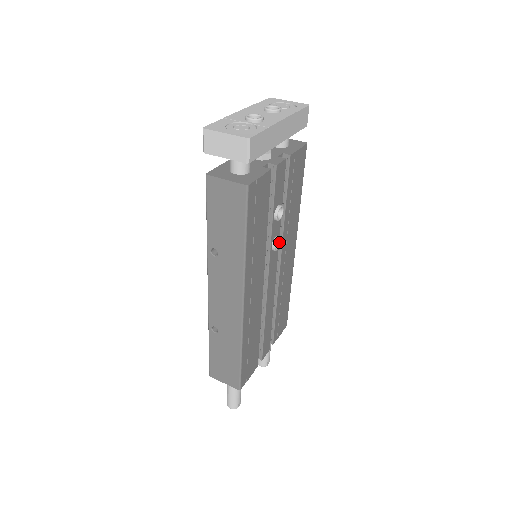
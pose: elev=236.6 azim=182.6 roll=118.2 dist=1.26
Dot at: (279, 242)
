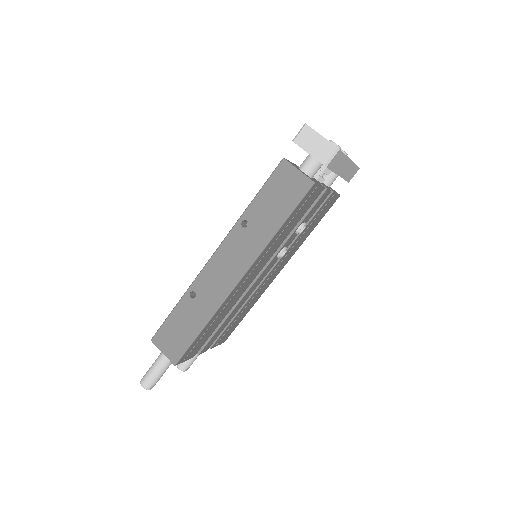
Dot at: (284, 254)
